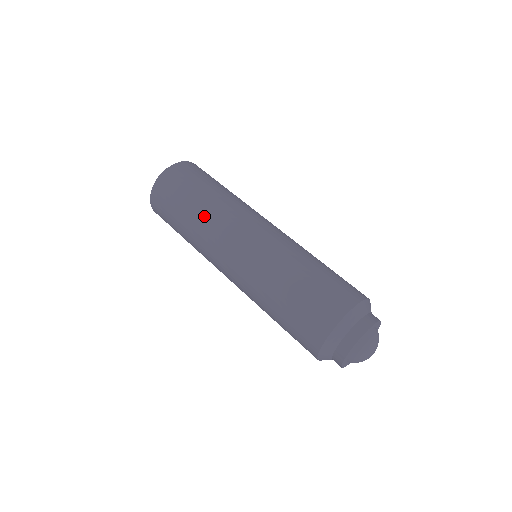
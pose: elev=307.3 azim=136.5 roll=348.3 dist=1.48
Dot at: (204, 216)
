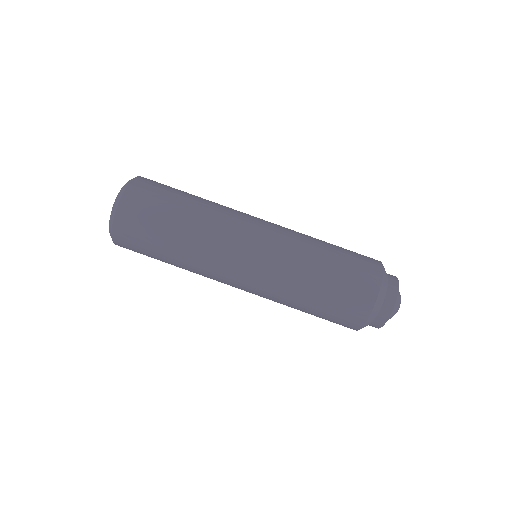
Dot at: (190, 271)
